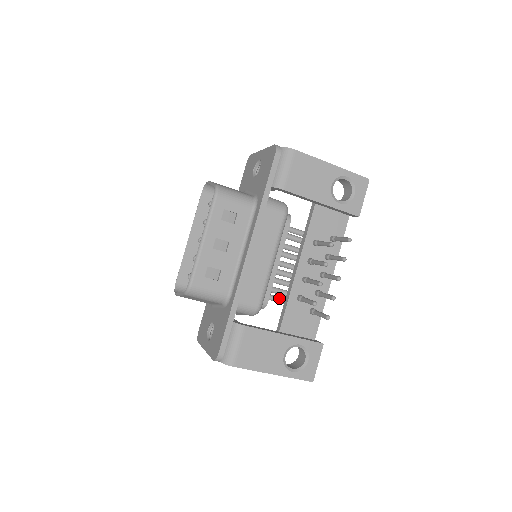
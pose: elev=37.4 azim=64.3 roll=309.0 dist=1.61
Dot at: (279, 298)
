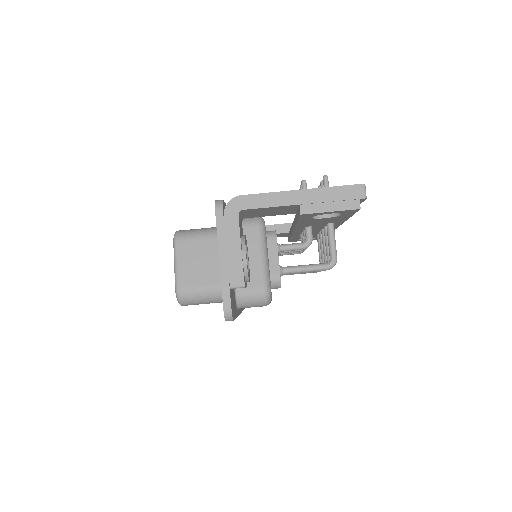
Dot at: (308, 265)
